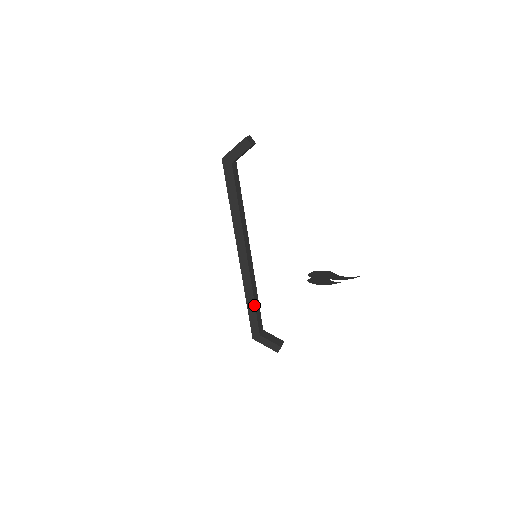
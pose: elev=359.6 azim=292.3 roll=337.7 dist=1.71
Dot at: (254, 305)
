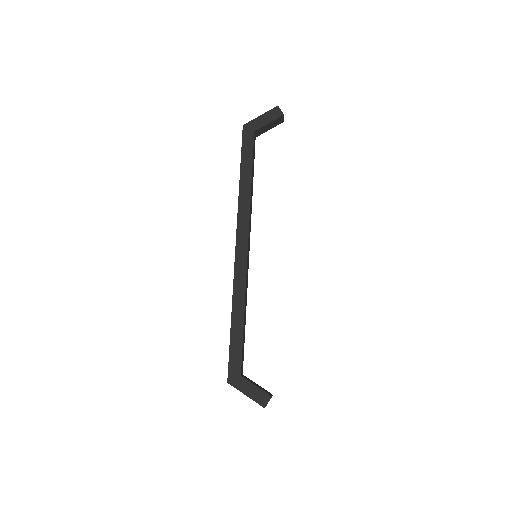
Dot at: (242, 323)
